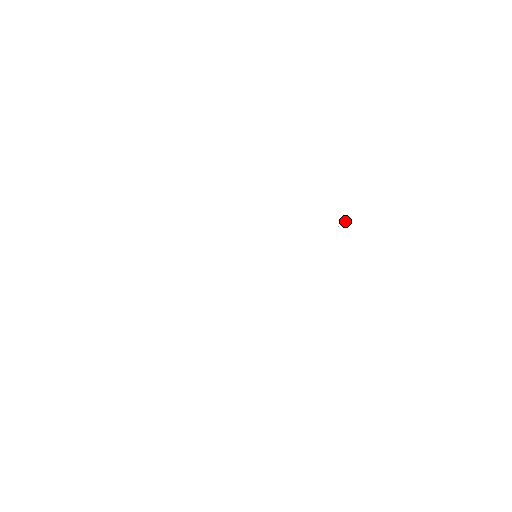
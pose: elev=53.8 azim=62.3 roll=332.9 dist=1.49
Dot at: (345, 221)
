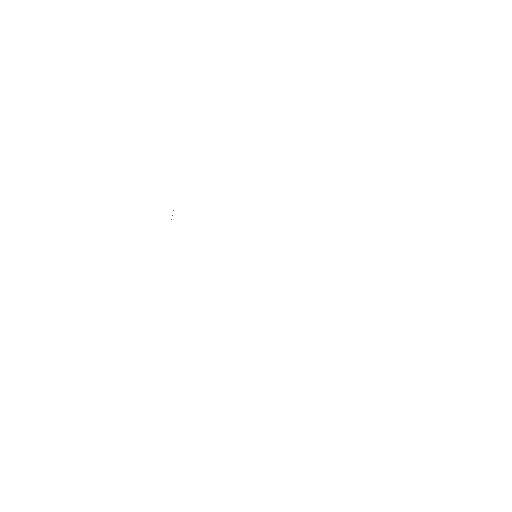
Dot at: occluded
